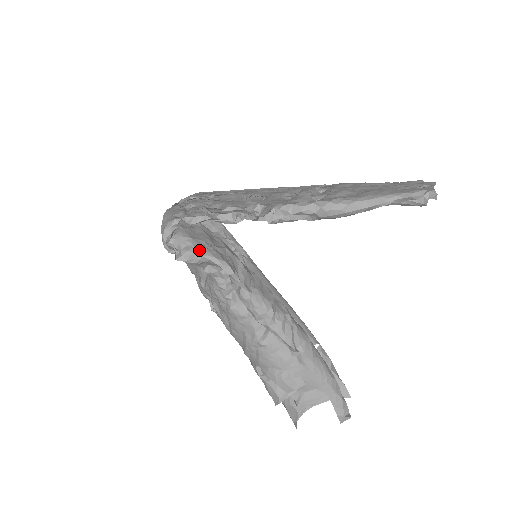
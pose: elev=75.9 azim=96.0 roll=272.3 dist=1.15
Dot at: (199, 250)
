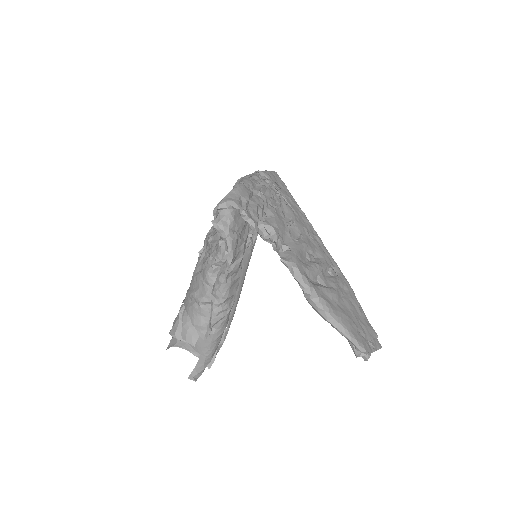
Dot at: (229, 233)
